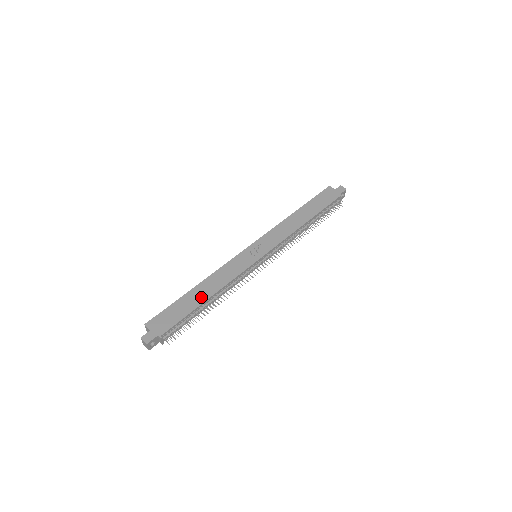
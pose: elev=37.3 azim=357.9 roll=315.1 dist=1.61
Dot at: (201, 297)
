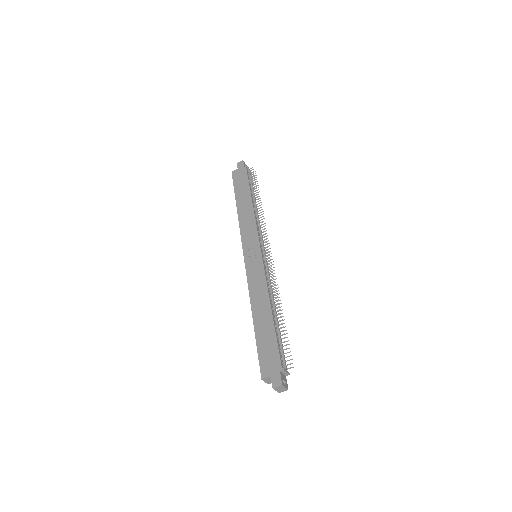
Dot at: (266, 316)
